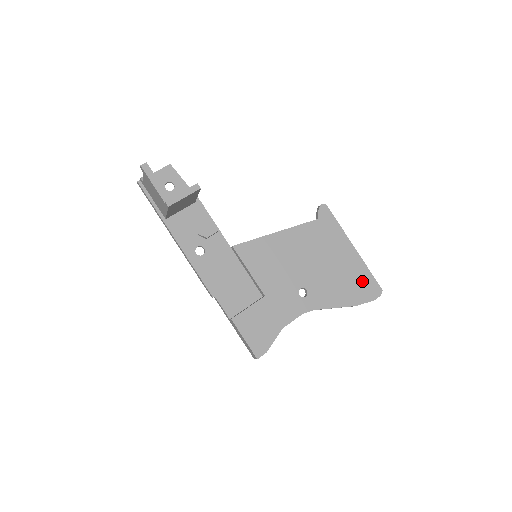
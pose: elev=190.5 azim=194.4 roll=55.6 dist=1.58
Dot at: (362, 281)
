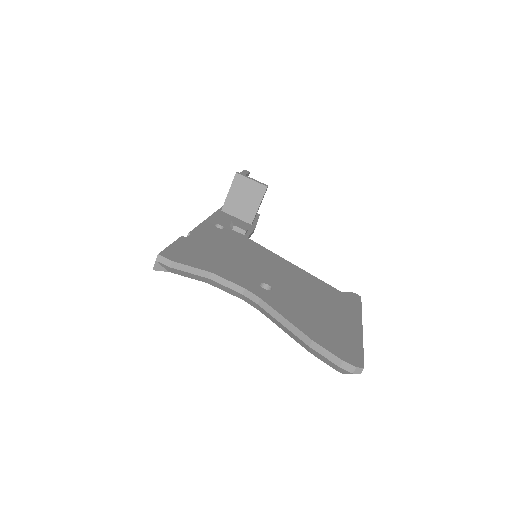
Dot at: (344, 341)
